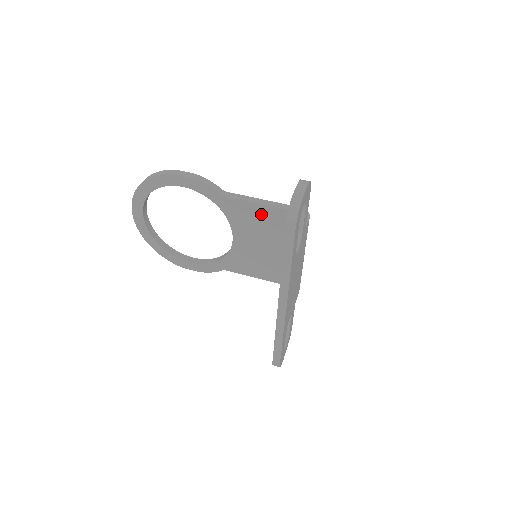
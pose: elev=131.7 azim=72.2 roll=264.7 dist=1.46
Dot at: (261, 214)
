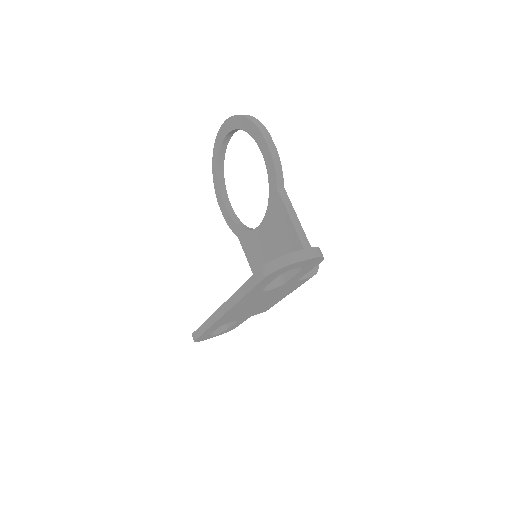
Dot at: (289, 233)
